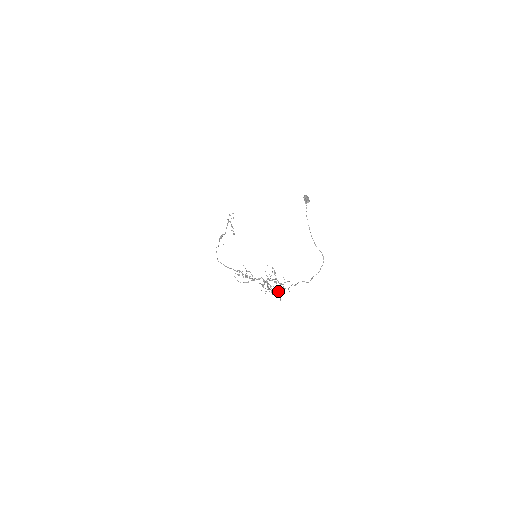
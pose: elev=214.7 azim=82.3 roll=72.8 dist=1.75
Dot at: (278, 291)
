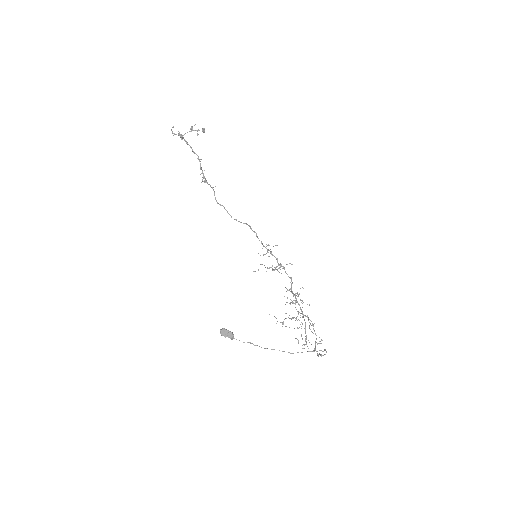
Dot at: (311, 325)
